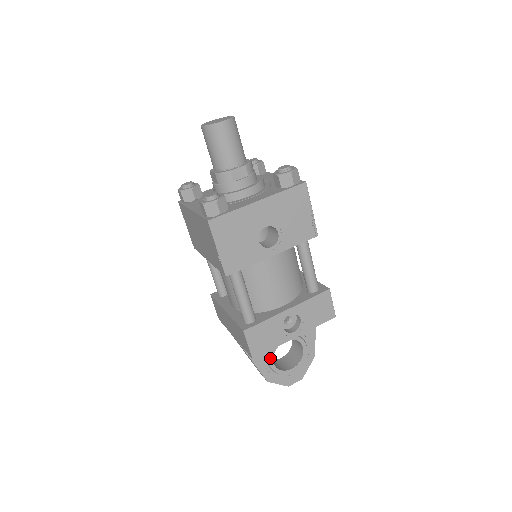
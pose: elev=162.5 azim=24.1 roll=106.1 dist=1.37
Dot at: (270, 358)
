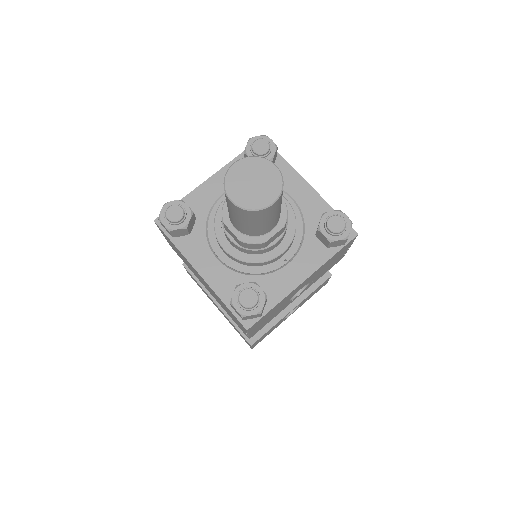
Dot at: occluded
